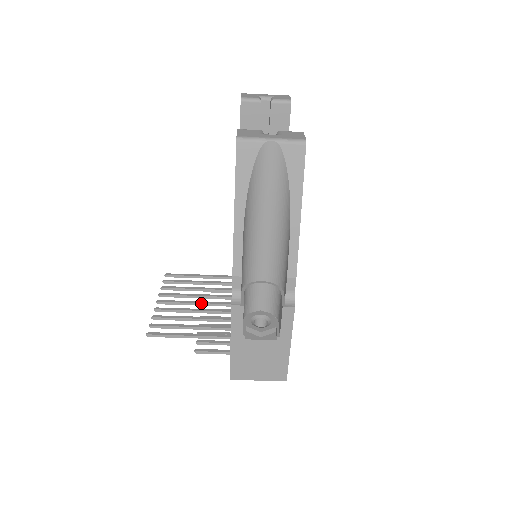
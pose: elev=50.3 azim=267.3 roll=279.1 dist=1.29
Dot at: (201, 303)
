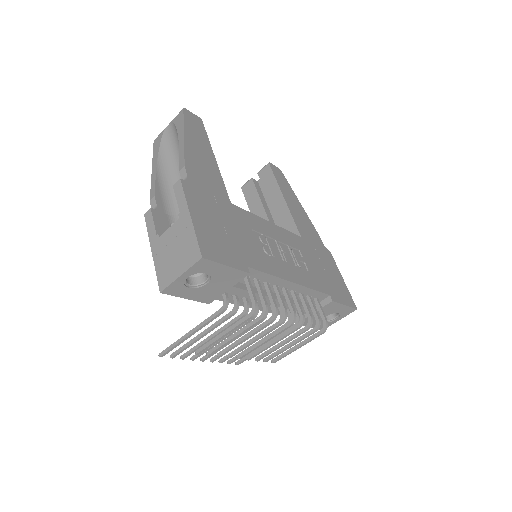
Dot at: occluded
